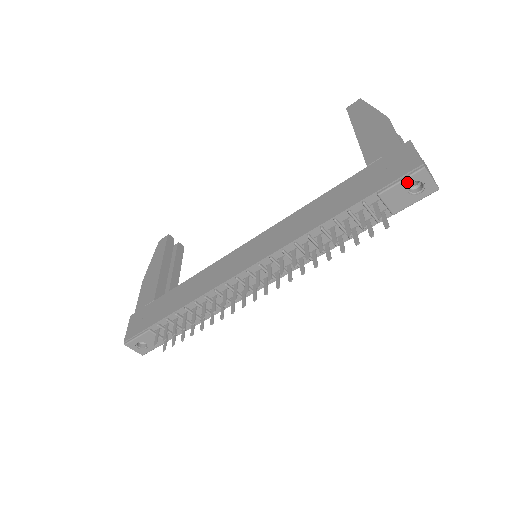
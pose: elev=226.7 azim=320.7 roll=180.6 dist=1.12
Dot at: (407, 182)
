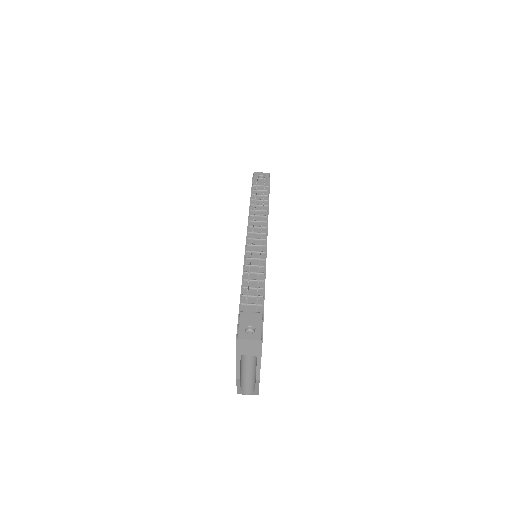
Dot at: (256, 178)
